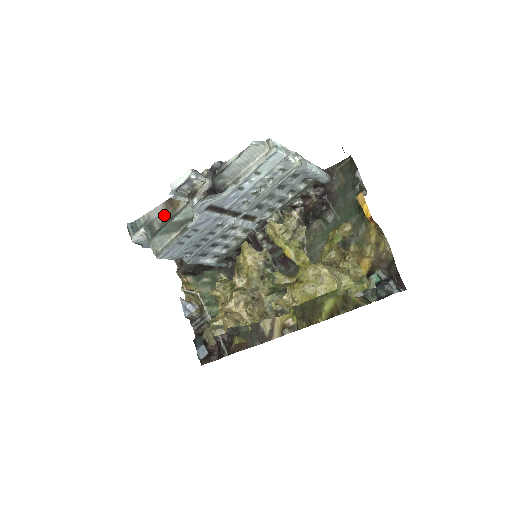
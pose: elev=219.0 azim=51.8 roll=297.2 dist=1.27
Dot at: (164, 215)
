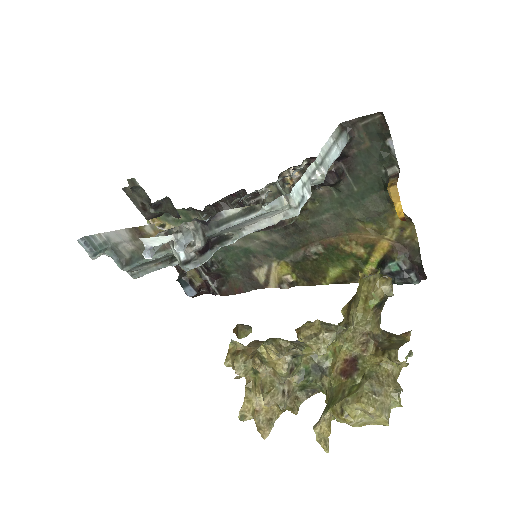
Dot at: (132, 243)
